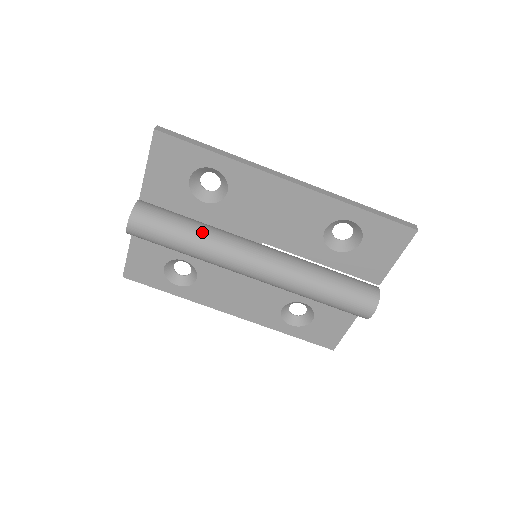
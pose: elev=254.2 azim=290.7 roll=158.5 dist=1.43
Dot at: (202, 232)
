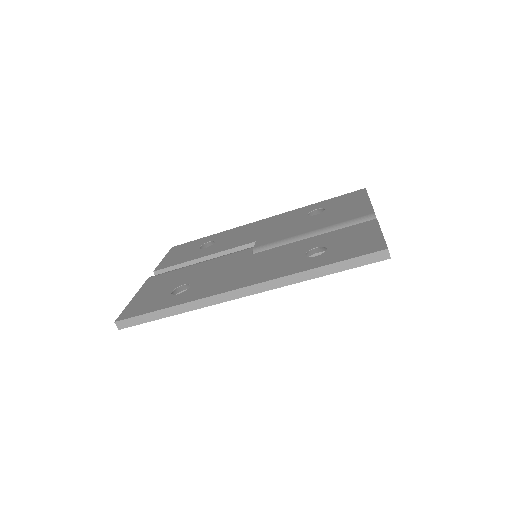
Dot at: occluded
